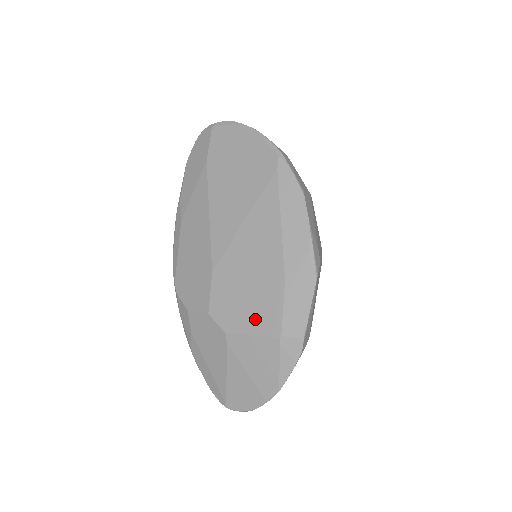
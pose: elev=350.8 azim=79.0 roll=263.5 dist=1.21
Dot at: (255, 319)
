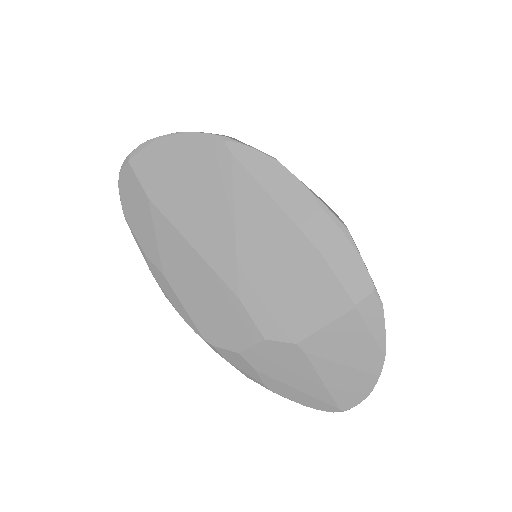
Dot at: (317, 309)
